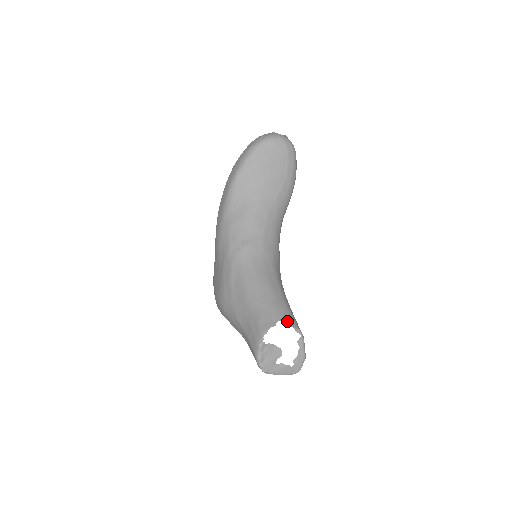
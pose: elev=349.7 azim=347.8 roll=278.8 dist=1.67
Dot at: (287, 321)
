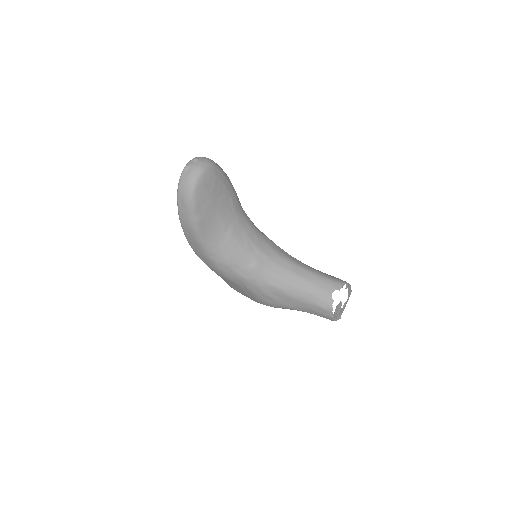
Dot at: (335, 289)
